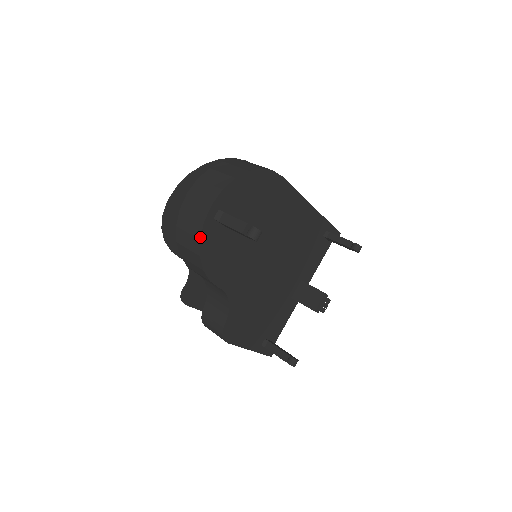
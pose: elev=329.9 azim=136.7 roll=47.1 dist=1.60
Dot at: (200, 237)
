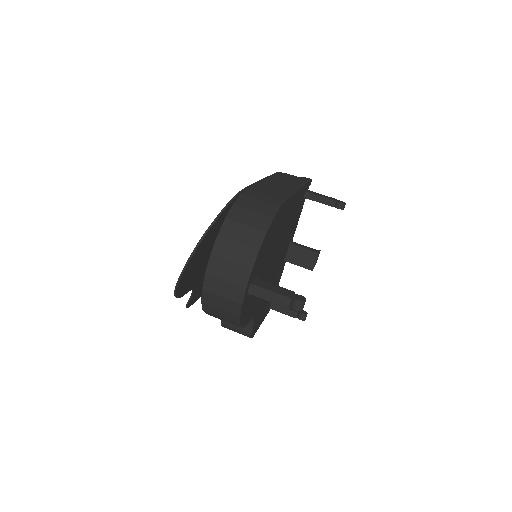
Dot at: (240, 315)
